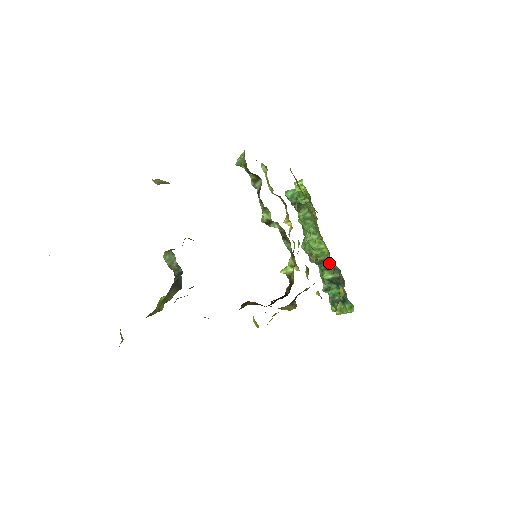
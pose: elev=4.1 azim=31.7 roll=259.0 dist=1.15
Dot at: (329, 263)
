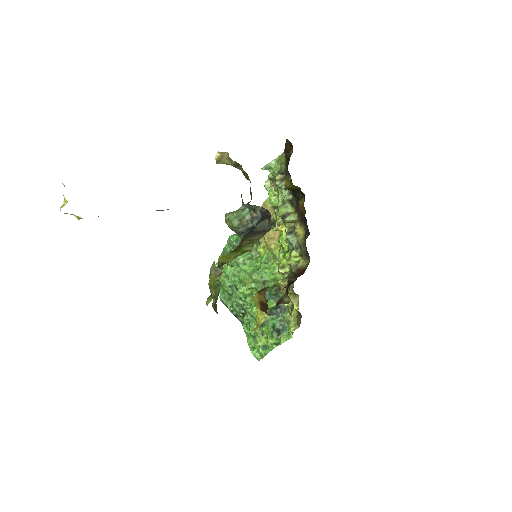
Dot at: (278, 289)
